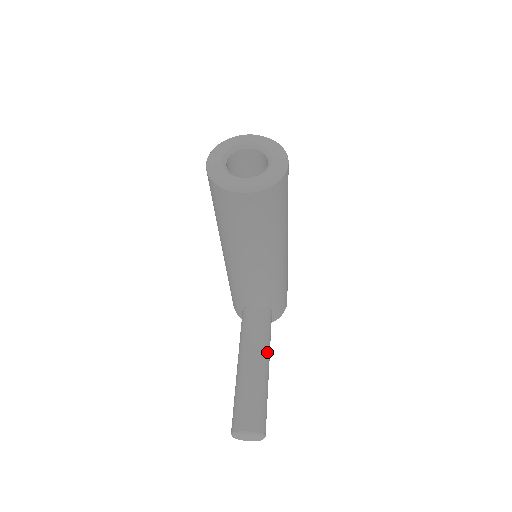
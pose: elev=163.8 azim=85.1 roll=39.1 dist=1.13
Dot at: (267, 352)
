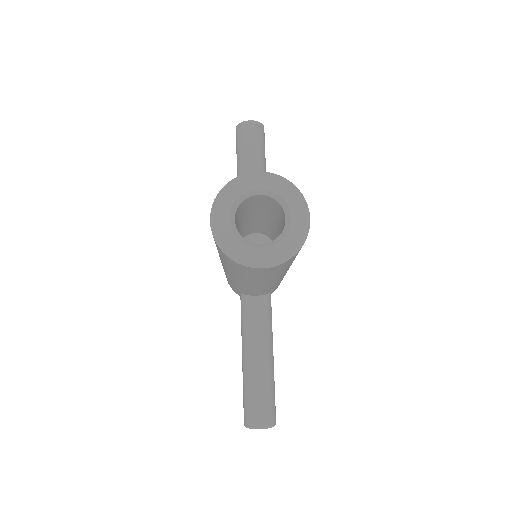
Dot at: (271, 343)
